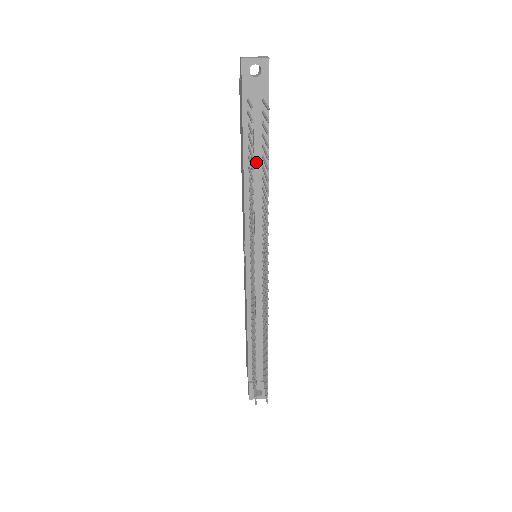
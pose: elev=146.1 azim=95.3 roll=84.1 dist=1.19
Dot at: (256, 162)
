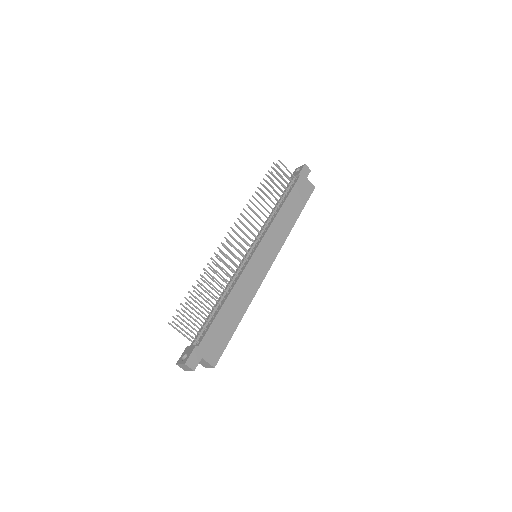
Dot at: occluded
